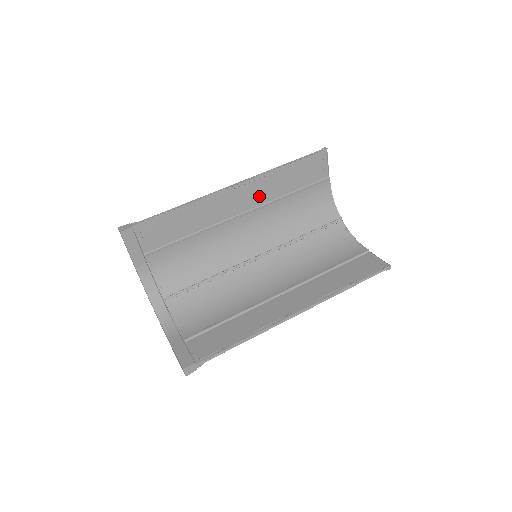
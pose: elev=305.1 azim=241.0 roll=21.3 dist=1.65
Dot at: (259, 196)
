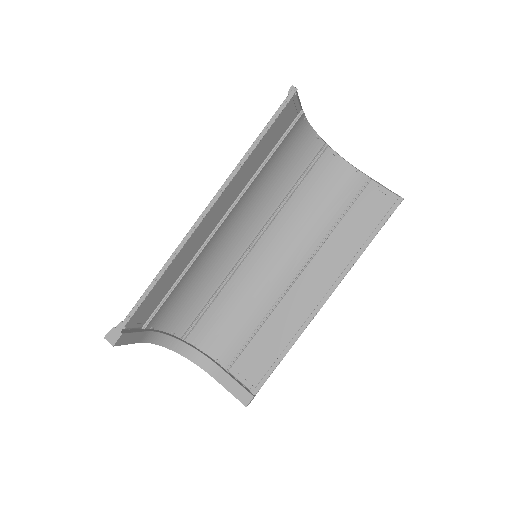
Dot at: (232, 194)
